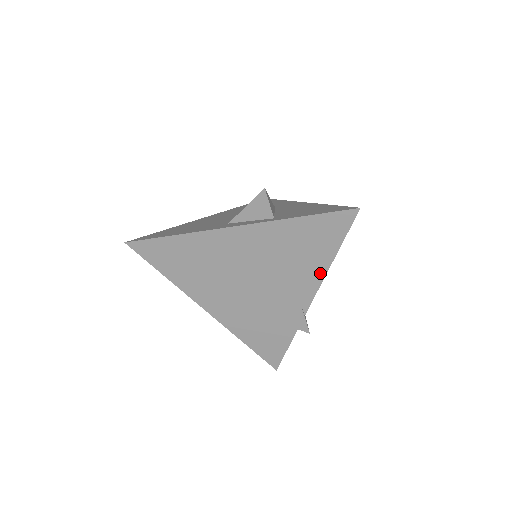
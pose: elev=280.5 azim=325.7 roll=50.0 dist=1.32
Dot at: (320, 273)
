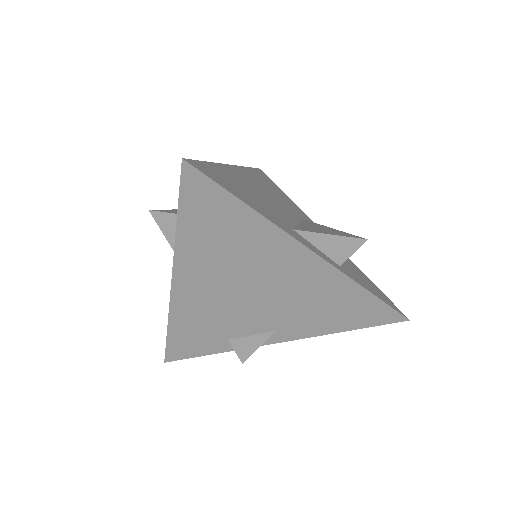
Dot at: (315, 332)
